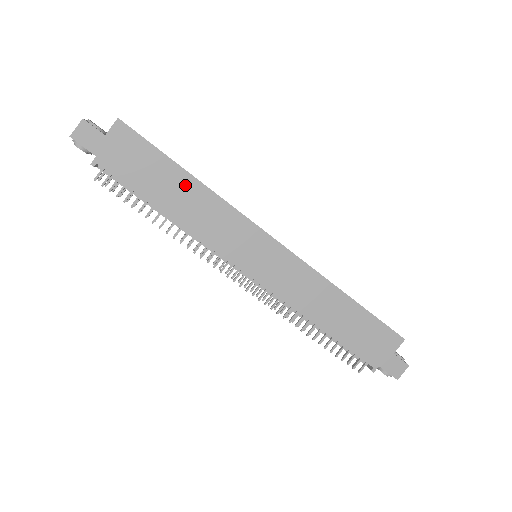
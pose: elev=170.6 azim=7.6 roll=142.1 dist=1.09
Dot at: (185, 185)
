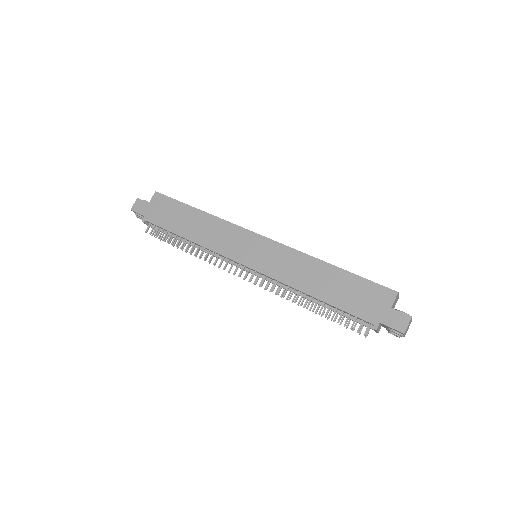
Dot at: (197, 217)
